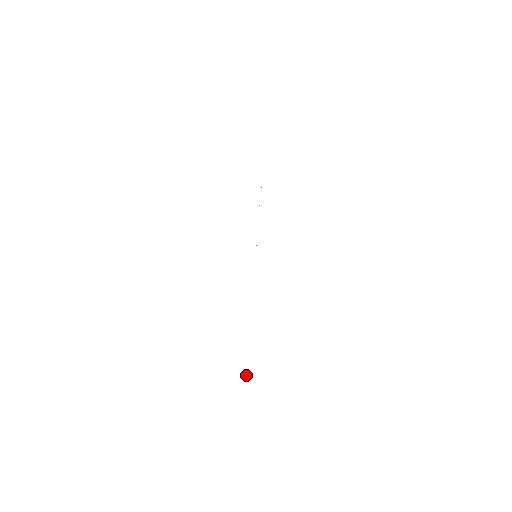
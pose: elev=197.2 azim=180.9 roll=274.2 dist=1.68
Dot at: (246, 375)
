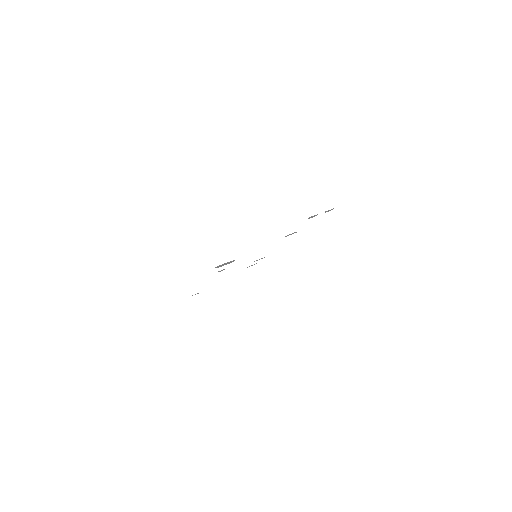
Dot at: (198, 293)
